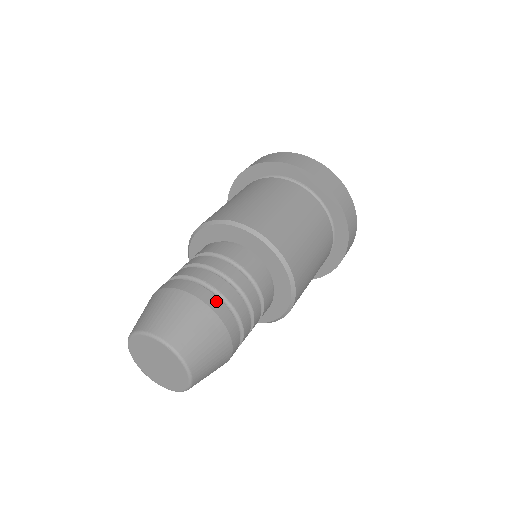
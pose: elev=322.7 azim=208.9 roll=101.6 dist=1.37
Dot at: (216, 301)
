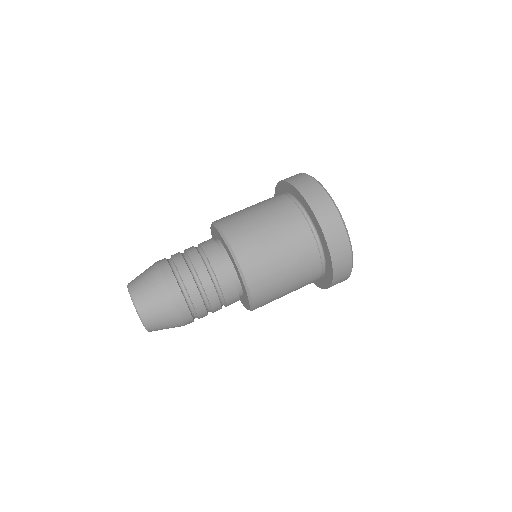
Dot at: (190, 321)
